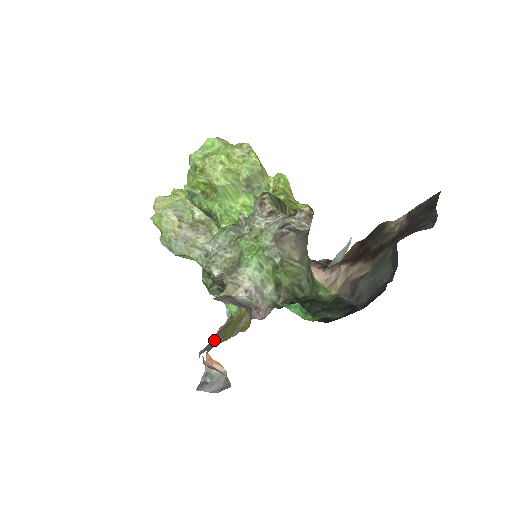
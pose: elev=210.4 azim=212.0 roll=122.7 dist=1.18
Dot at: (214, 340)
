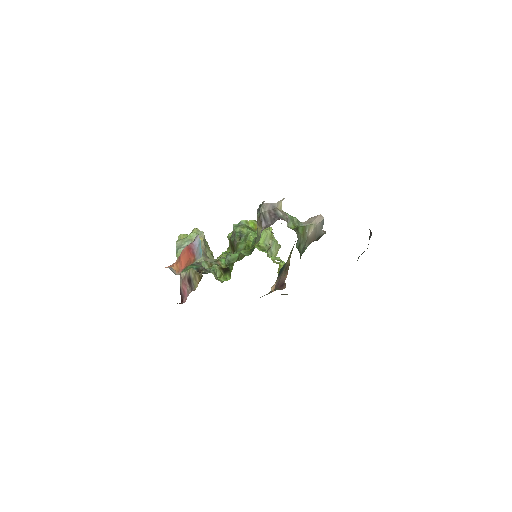
Dot at: occluded
